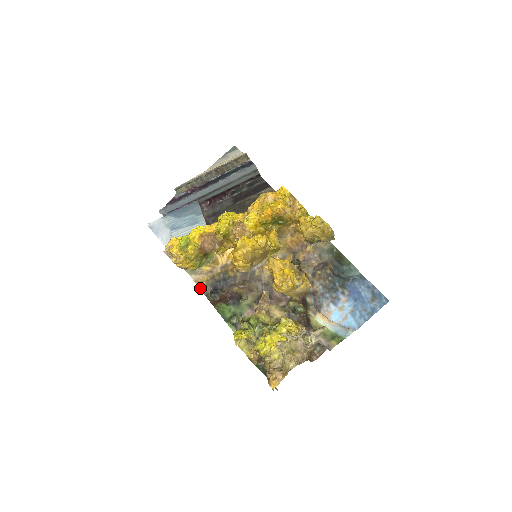
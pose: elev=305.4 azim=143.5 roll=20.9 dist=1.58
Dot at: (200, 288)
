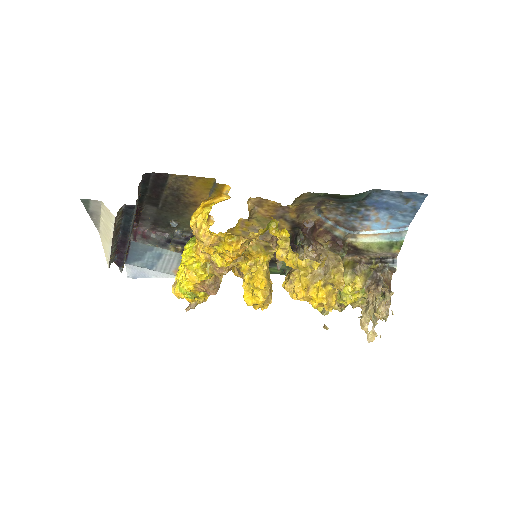
Dot at: (231, 269)
